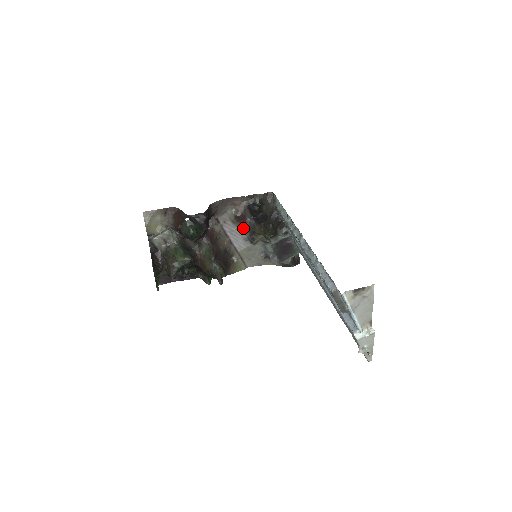
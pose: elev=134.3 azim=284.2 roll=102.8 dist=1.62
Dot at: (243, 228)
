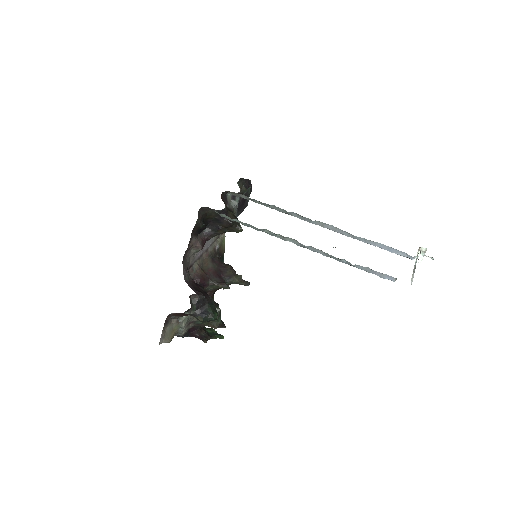
Dot at: occluded
